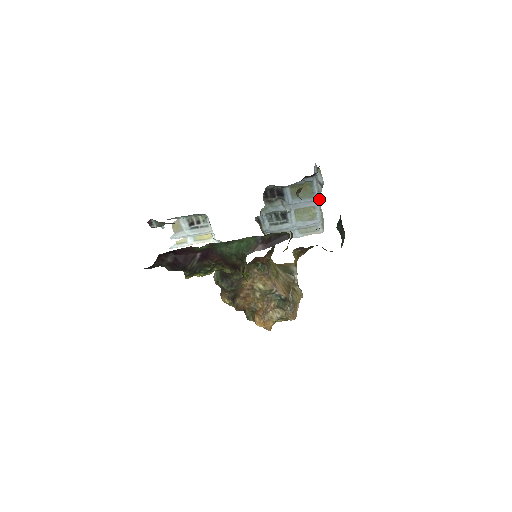
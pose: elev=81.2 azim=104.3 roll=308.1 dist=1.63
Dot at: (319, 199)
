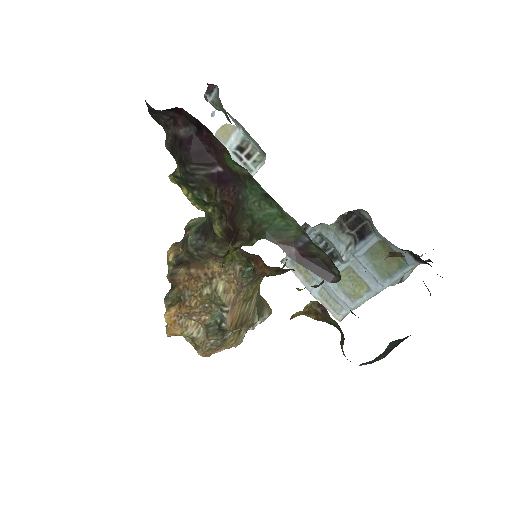
Dot at: occluded
